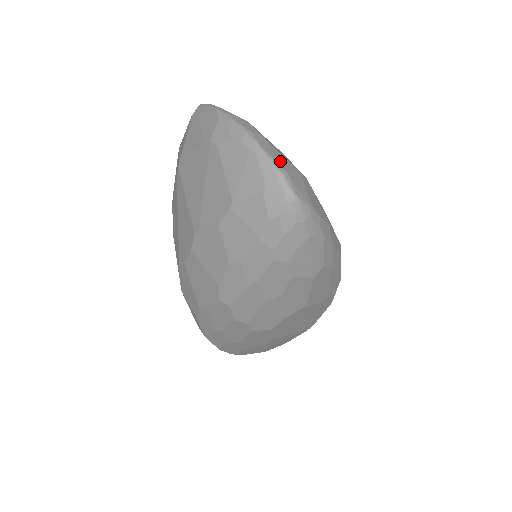
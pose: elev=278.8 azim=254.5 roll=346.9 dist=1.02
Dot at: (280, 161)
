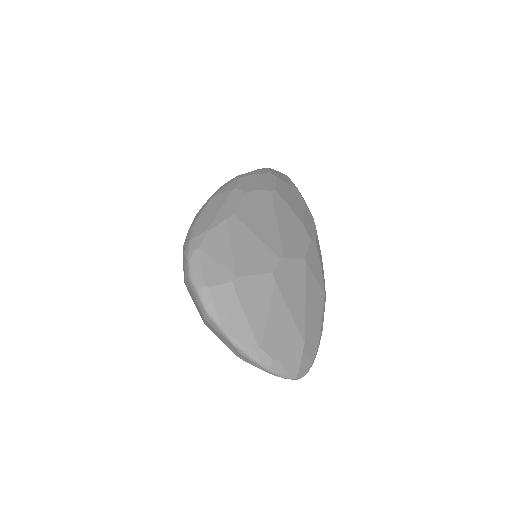
Dot at: (291, 370)
